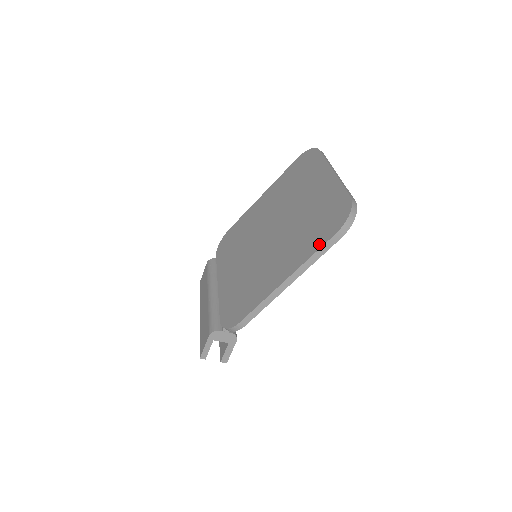
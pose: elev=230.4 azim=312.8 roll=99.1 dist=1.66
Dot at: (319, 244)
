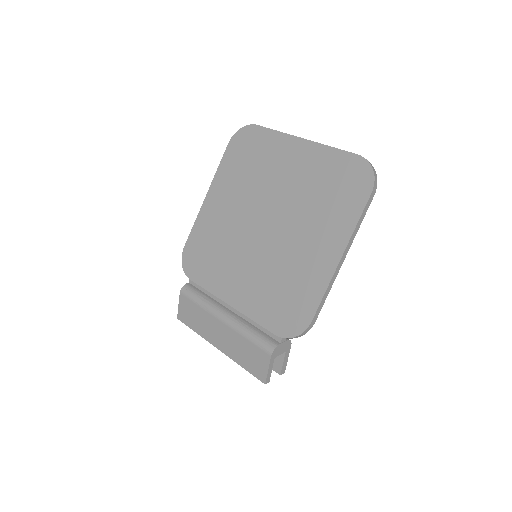
Dot at: (357, 210)
